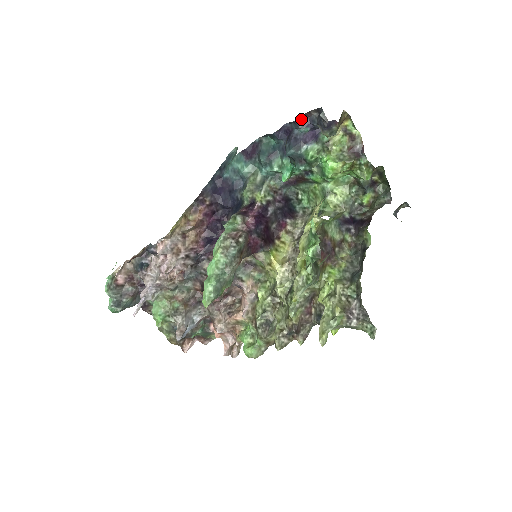
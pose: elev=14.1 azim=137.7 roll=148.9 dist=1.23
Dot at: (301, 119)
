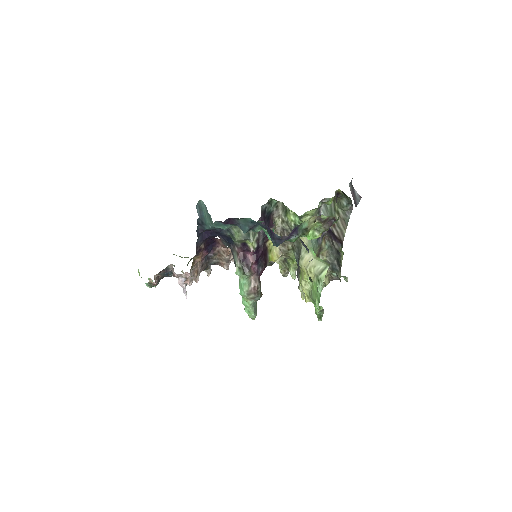
Dot at: (284, 237)
